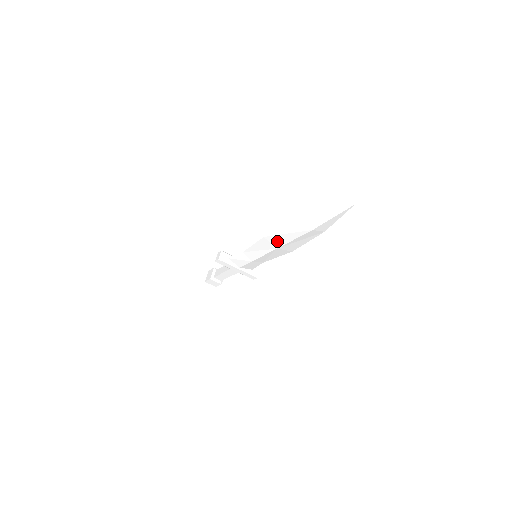
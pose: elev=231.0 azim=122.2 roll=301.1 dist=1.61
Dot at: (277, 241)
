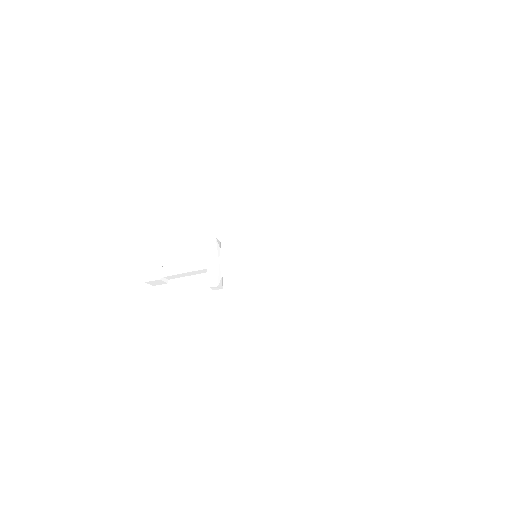
Dot at: (310, 238)
